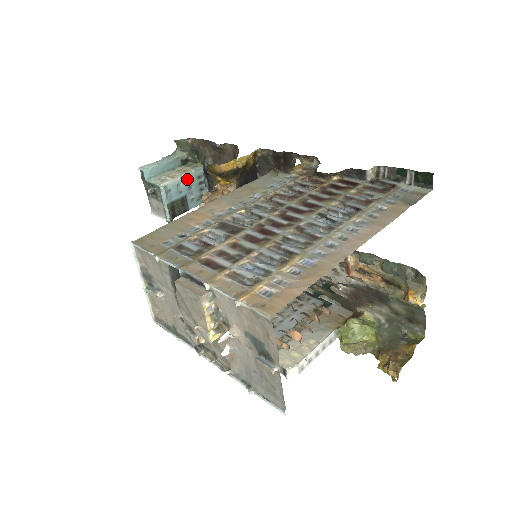
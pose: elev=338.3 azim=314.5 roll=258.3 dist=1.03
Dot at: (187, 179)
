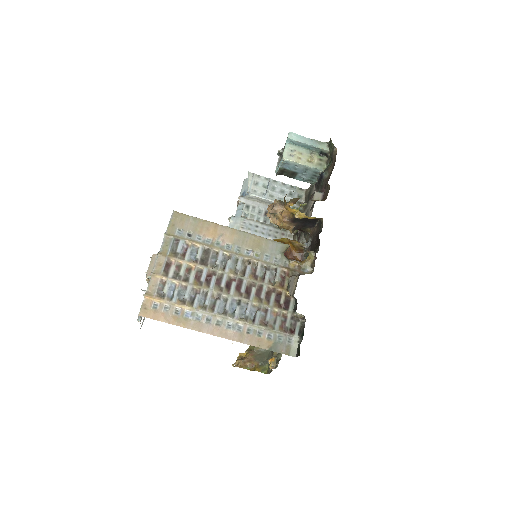
Dot at: (306, 168)
